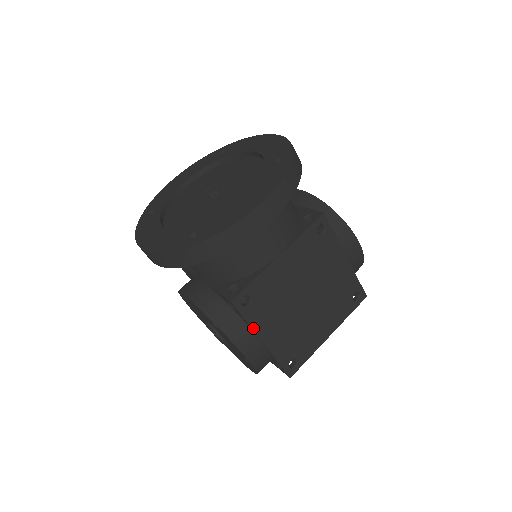
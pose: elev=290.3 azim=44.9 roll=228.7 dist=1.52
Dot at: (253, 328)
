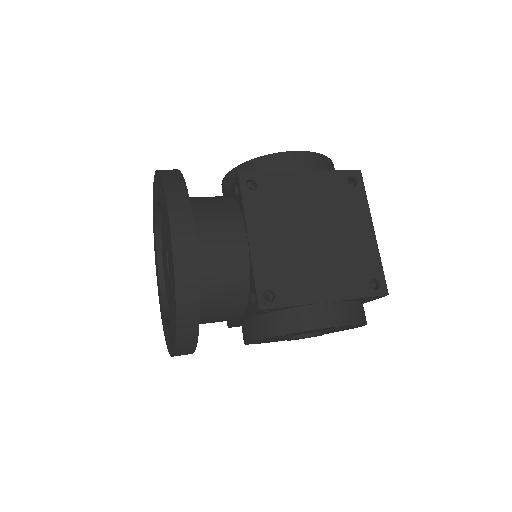
Dot at: (303, 304)
